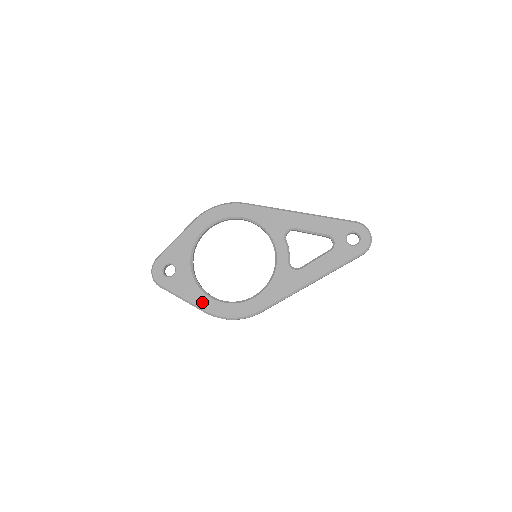
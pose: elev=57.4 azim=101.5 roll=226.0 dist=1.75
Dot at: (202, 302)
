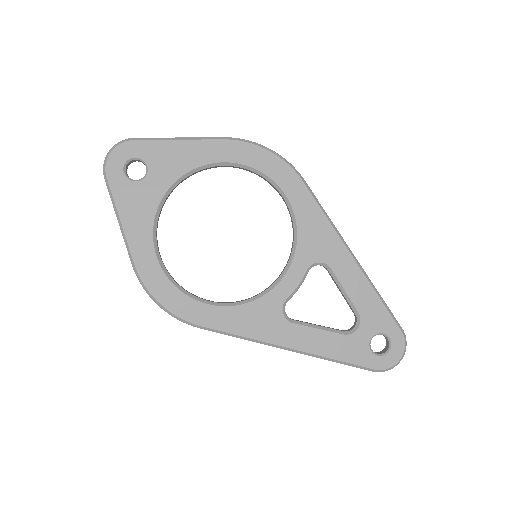
Dot at: (140, 249)
